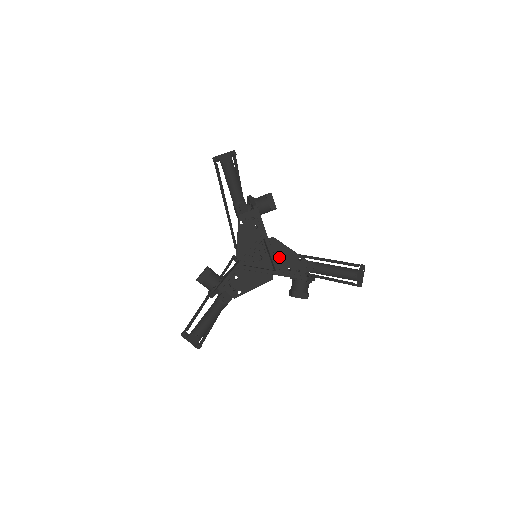
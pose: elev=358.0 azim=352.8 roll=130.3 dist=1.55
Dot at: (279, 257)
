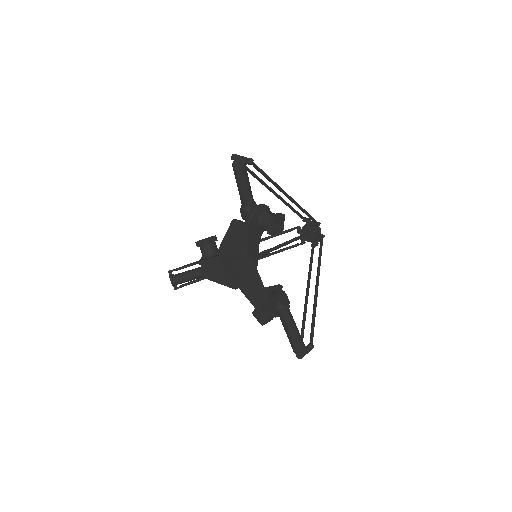
Dot at: (247, 278)
